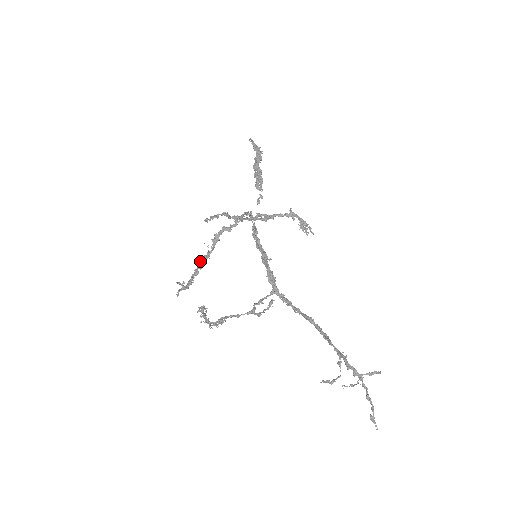
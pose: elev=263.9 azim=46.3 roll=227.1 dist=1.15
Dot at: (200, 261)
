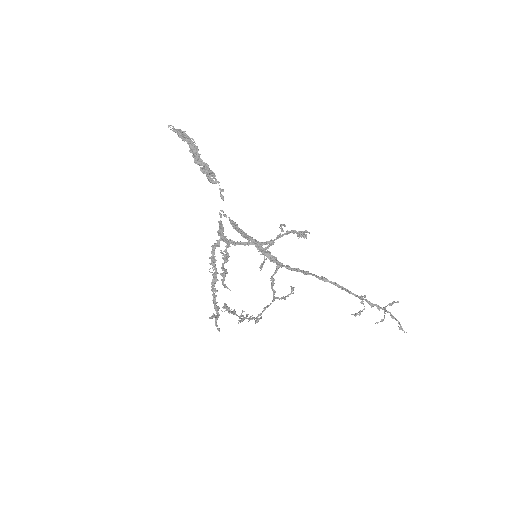
Dot at: (212, 286)
